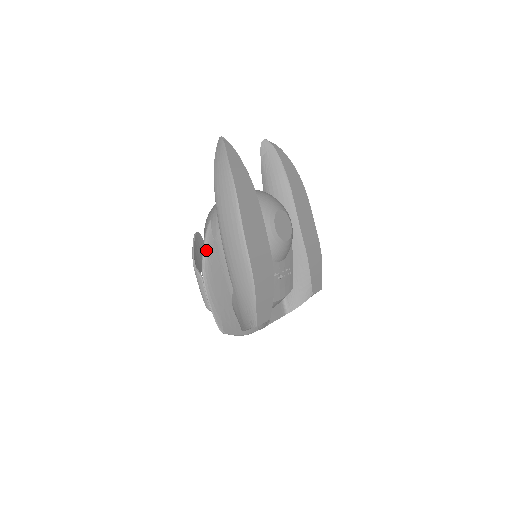
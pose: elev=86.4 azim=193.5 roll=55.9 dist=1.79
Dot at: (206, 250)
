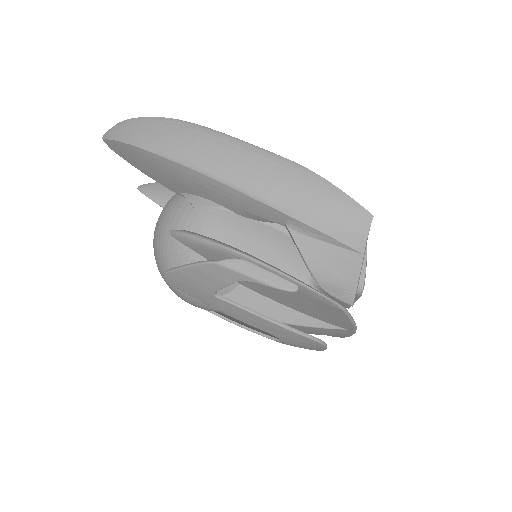
Dot at: (208, 238)
